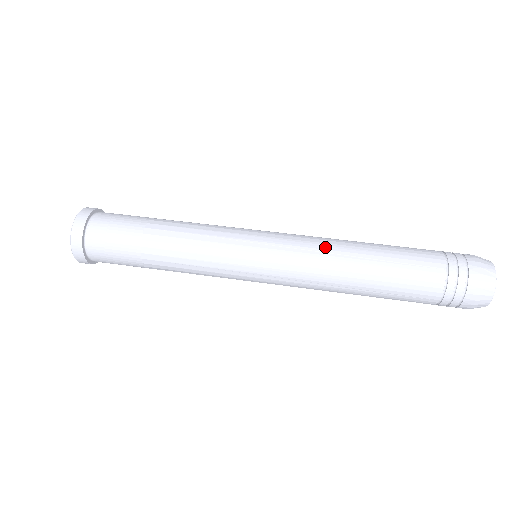
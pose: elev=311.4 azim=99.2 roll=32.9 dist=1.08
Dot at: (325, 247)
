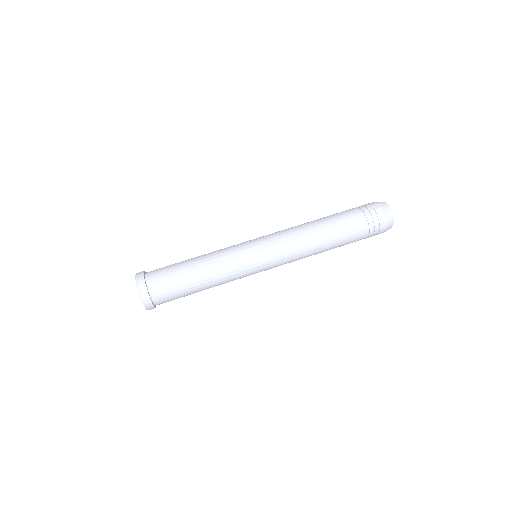
Dot at: (302, 252)
